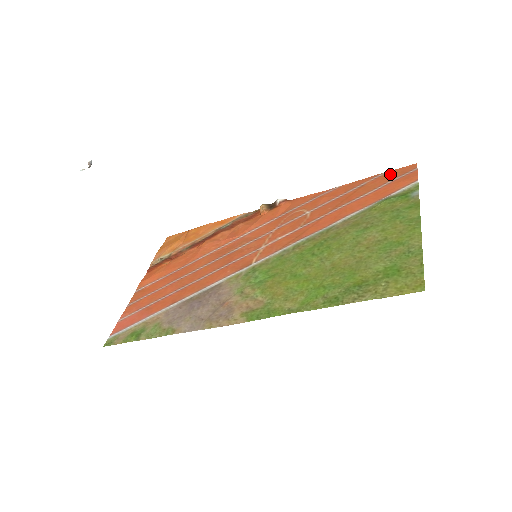
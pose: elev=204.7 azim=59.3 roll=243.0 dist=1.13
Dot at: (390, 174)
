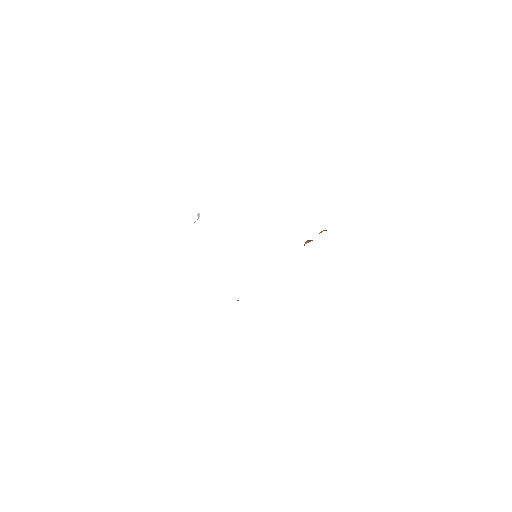
Dot at: occluded
